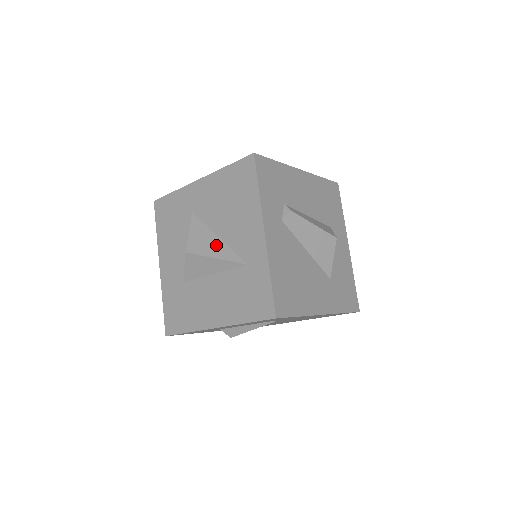
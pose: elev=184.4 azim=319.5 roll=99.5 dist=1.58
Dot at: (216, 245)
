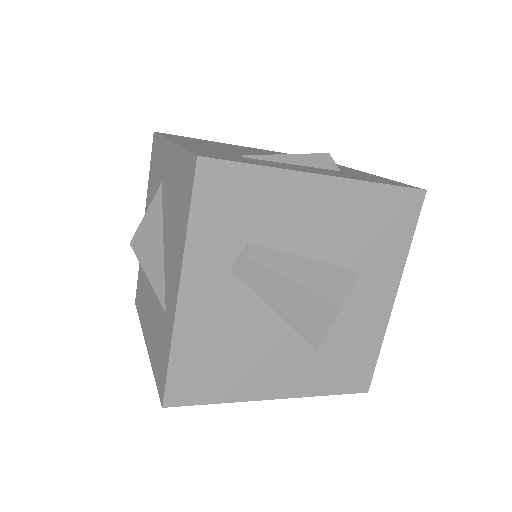
Dot at: (155, 256)
